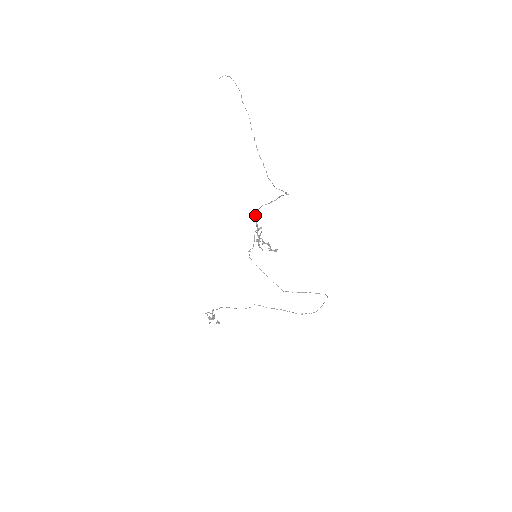
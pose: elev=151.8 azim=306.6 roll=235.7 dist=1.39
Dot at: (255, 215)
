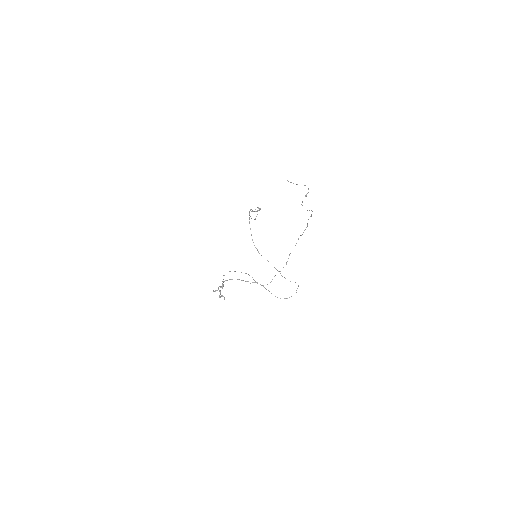
Dot at: (223, 282)
